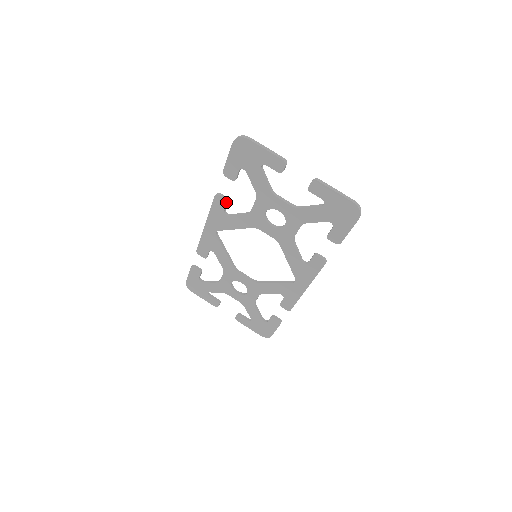
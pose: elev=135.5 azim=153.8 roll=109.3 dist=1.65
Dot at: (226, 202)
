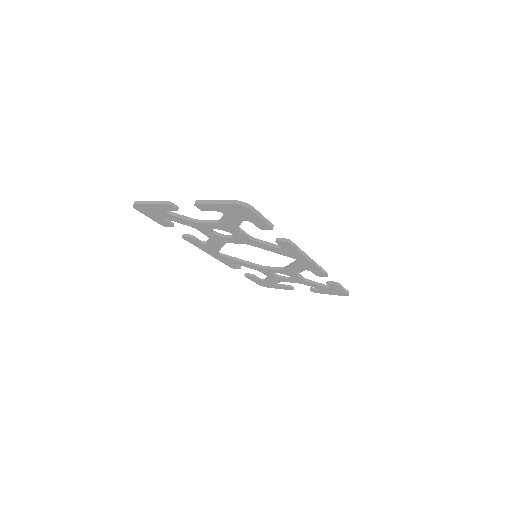
Dot at: (192, 238)
